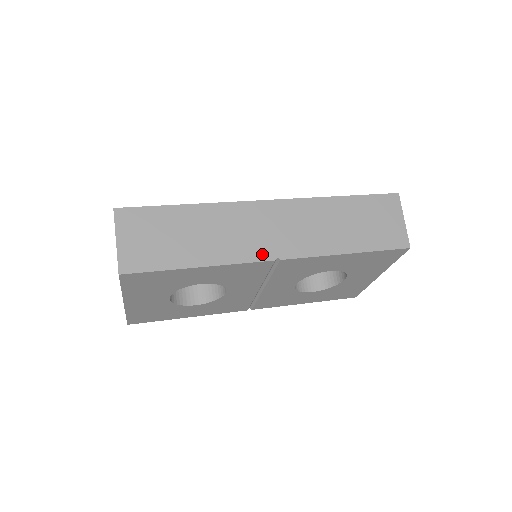
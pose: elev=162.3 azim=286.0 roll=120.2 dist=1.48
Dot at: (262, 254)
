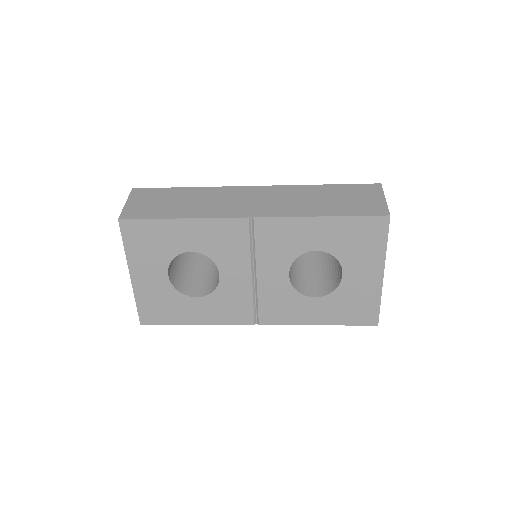
Dot at: (238, 214)
